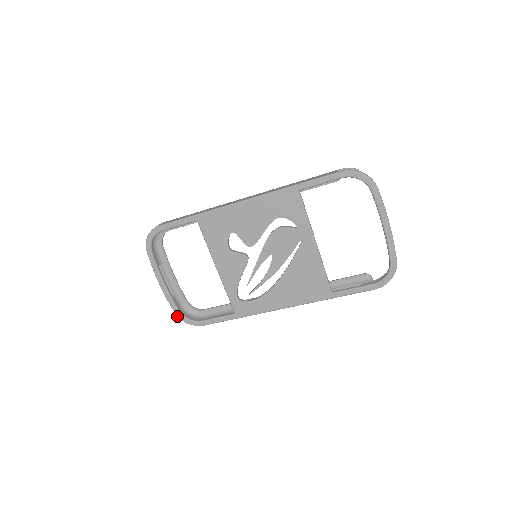
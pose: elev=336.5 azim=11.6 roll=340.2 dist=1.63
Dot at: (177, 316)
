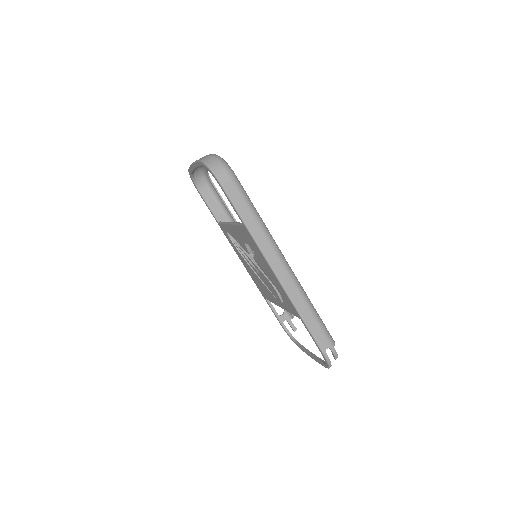
Dot at: (188, 171)
